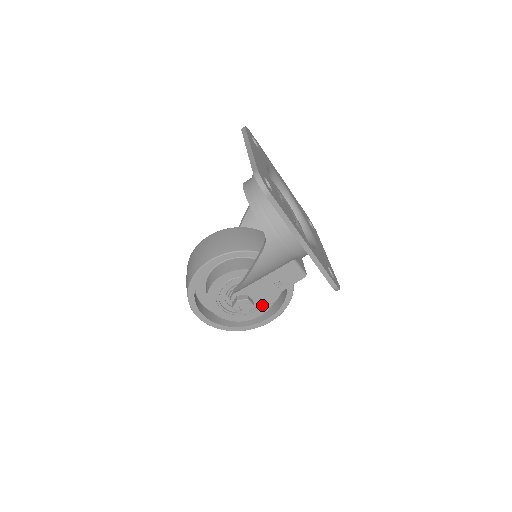
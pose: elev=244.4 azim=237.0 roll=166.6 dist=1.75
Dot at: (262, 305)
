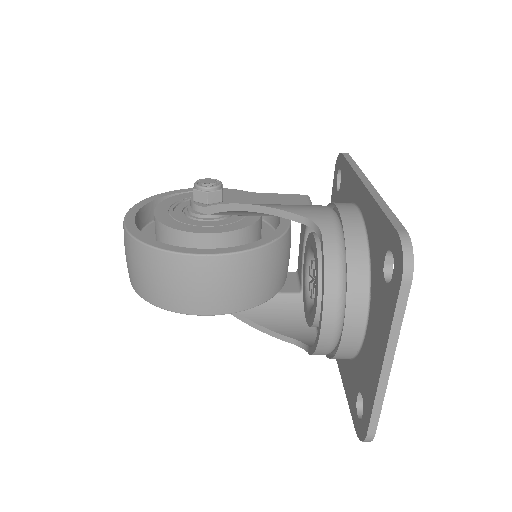
Dot at: occluded
